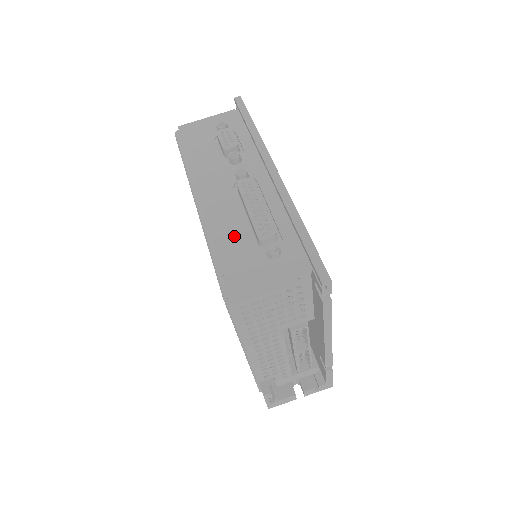
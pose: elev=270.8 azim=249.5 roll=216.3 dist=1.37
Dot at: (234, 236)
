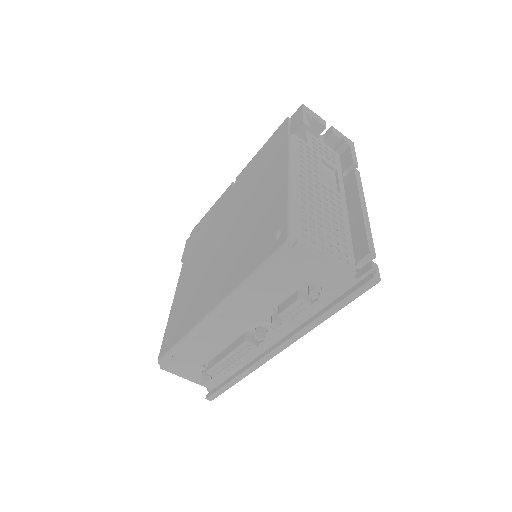
Dot at: (202, 351)
